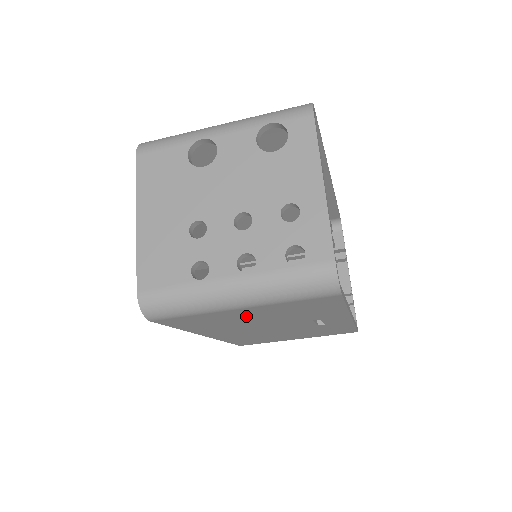
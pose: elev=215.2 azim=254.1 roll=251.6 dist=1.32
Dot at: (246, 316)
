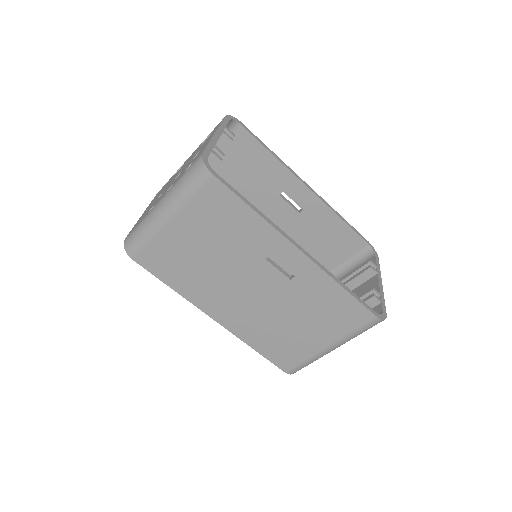
Dot at: (192, 244)
